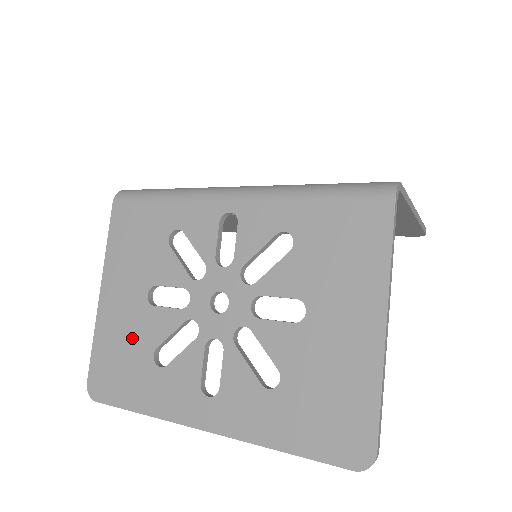
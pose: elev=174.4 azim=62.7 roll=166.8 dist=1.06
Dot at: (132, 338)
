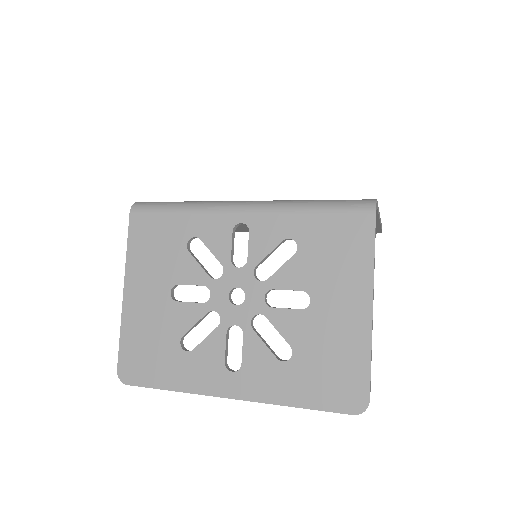
Dot at: (158, 329)
